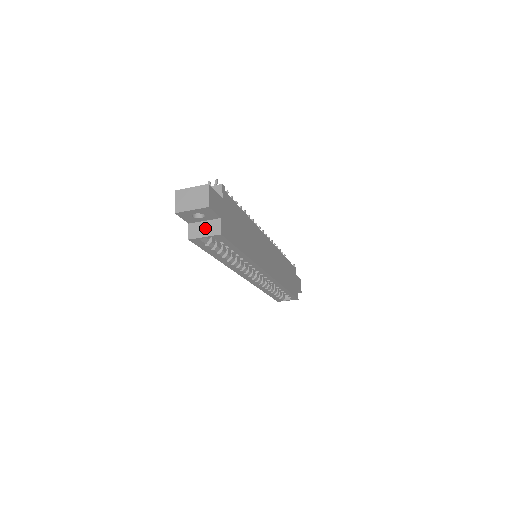
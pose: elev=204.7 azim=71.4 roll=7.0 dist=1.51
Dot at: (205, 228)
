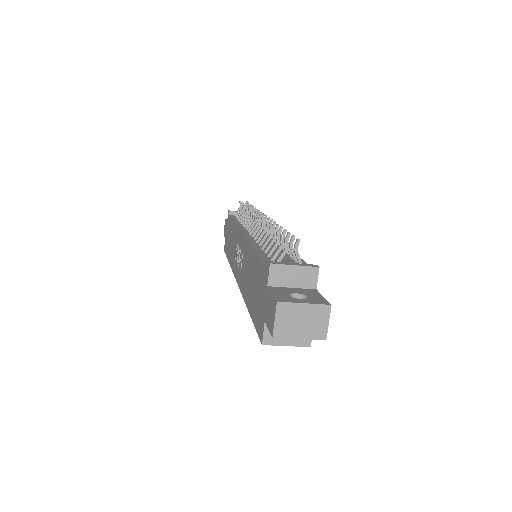
Dot at: occluded
